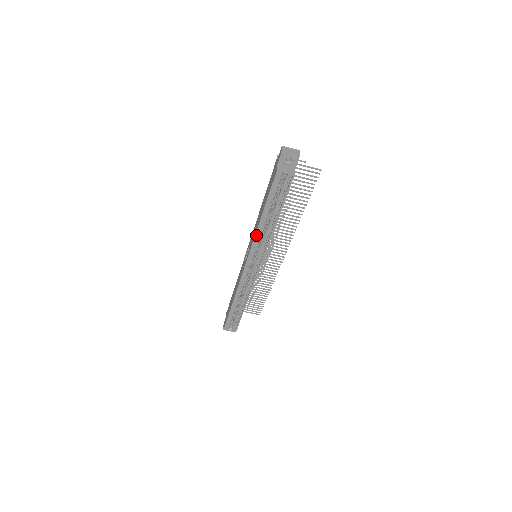
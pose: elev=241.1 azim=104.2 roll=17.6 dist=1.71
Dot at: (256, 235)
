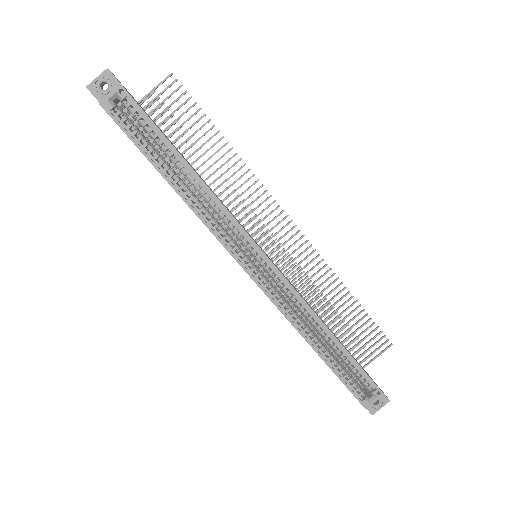
Dot at: (197, 215)
